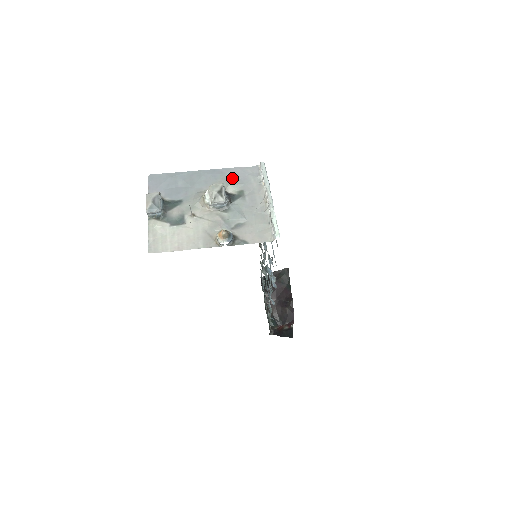
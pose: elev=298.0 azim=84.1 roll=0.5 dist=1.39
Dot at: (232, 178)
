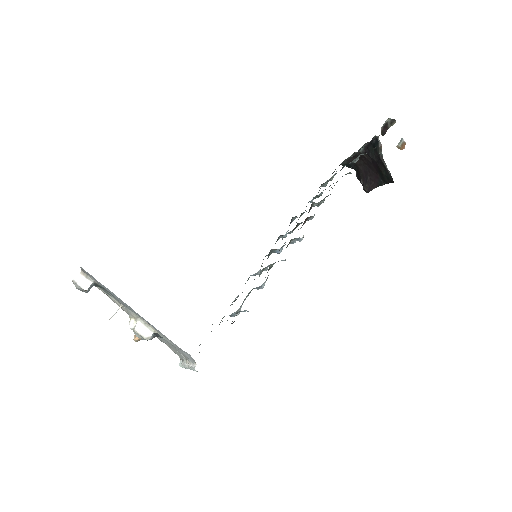
Dot at: (166, 338)
